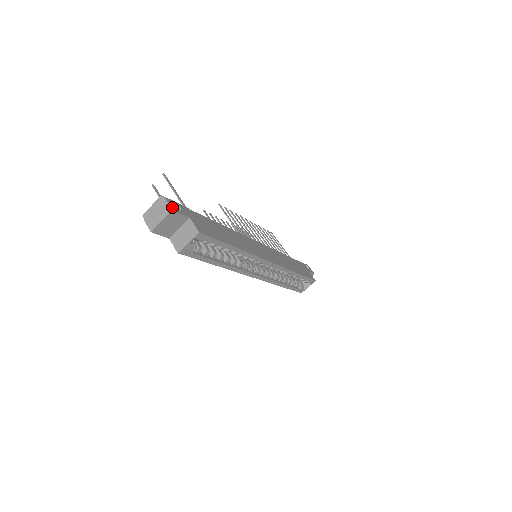
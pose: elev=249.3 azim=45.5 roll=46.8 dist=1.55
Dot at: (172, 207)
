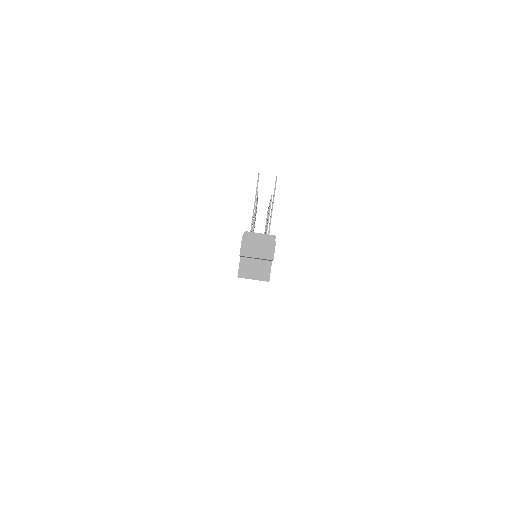
Dot at: occluded
